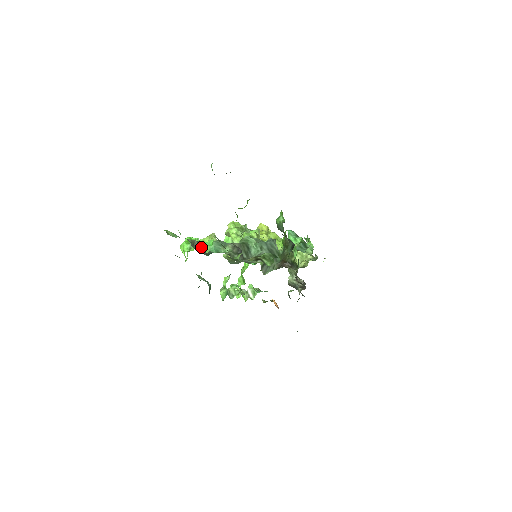
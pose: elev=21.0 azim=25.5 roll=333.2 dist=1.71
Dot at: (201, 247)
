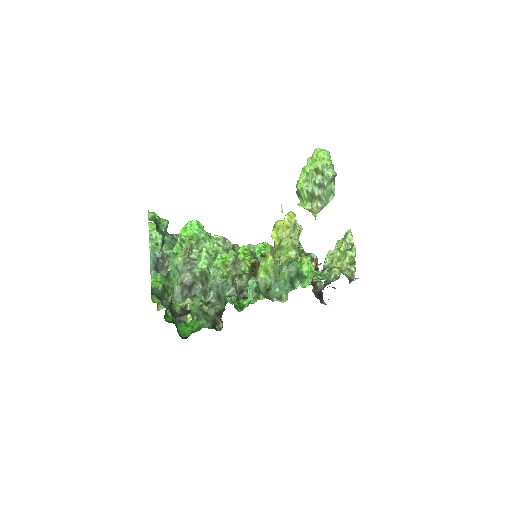
Dot at: (167, 263)
